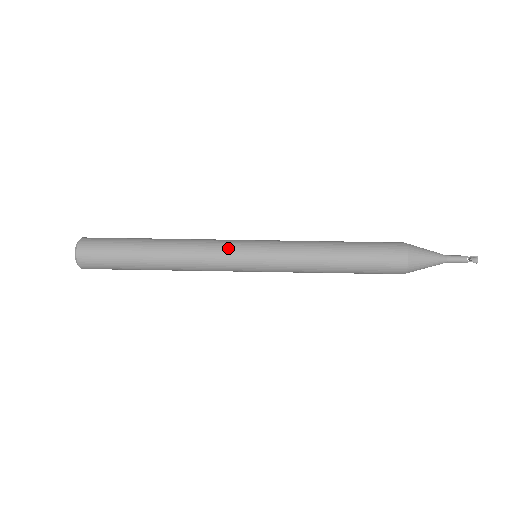
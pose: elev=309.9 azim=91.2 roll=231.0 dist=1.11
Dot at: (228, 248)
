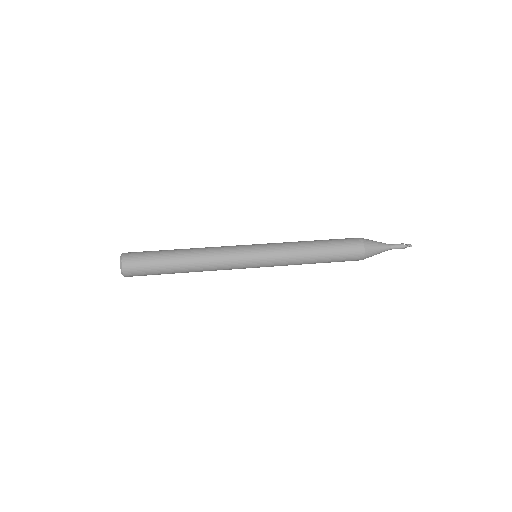
Dot at: (235, 246)
